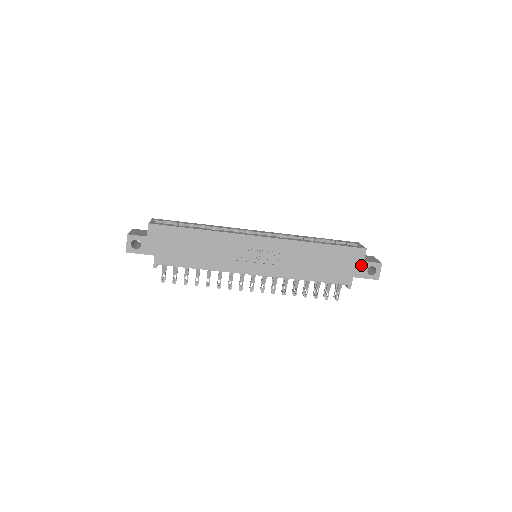
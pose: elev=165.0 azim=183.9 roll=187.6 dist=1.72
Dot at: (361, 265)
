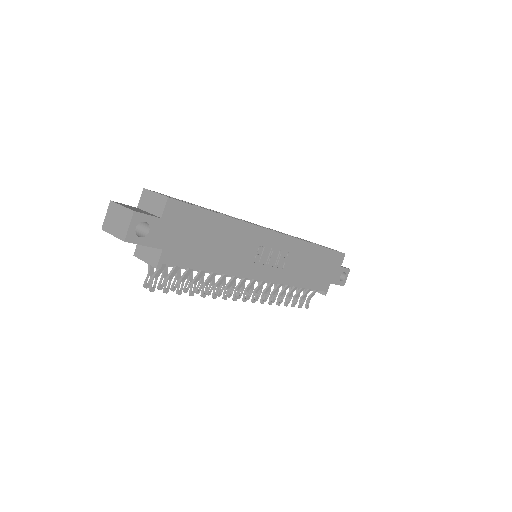
Dot at: (338, 271)
